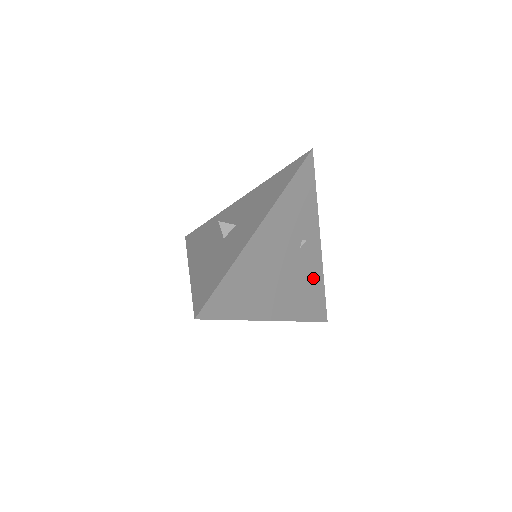
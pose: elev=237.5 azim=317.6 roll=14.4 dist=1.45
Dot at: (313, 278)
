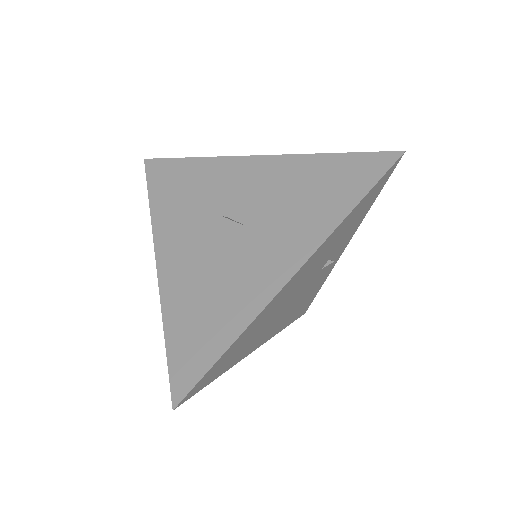
Dot at: (316, 287)
